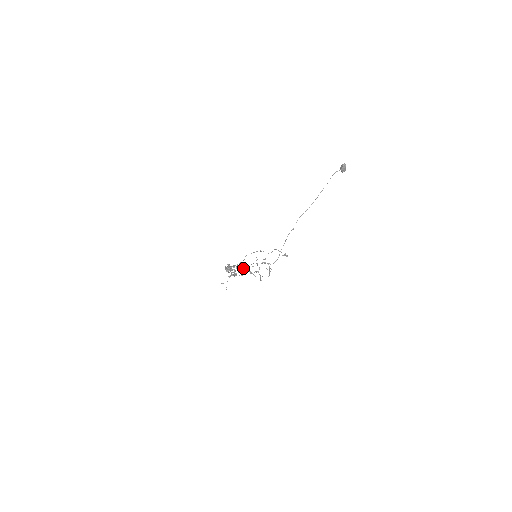
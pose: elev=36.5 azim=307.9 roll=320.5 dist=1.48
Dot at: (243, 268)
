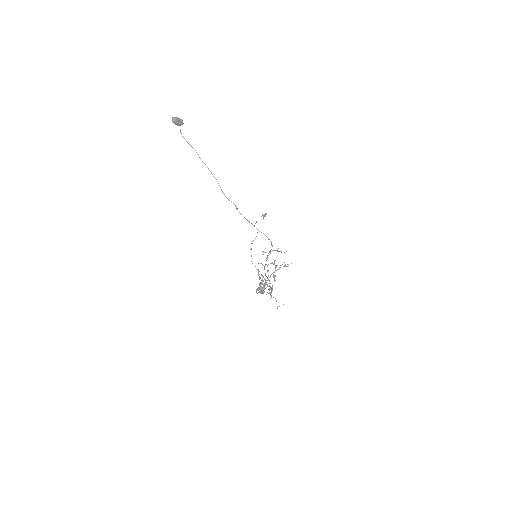
Dot at: occluded
